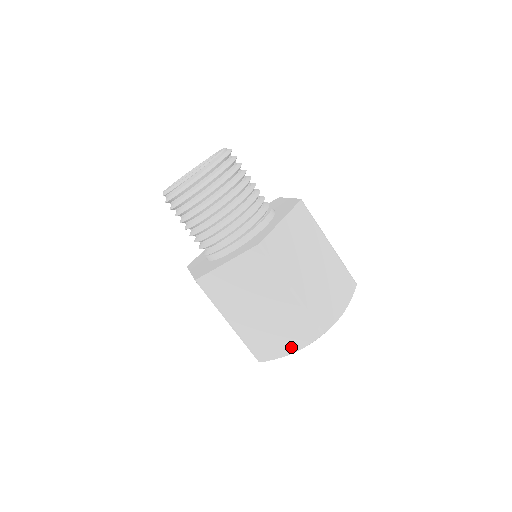
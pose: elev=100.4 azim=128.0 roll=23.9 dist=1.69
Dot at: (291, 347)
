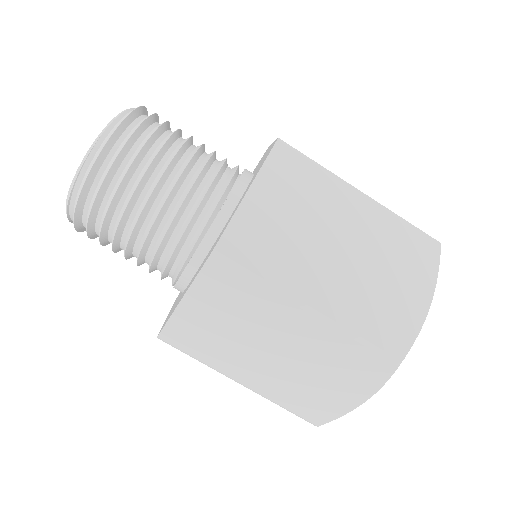
Dot at: (354, 396)
